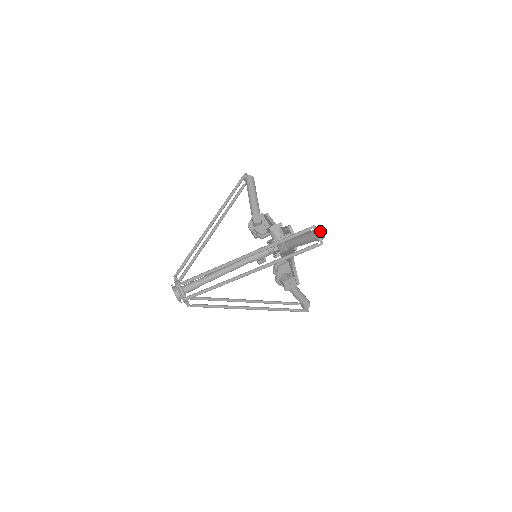
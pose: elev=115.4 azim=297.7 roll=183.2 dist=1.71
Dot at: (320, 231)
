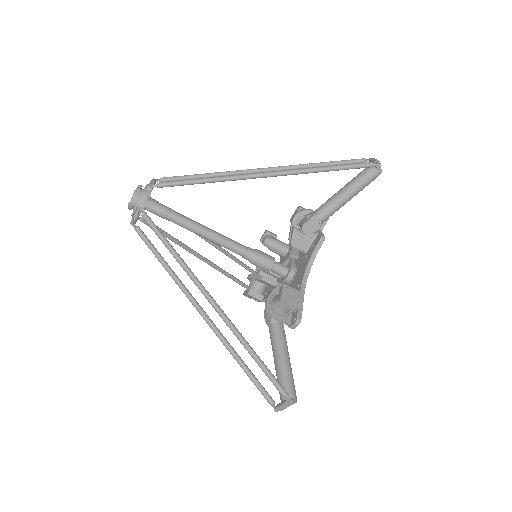
Dot at: (294, 398)
